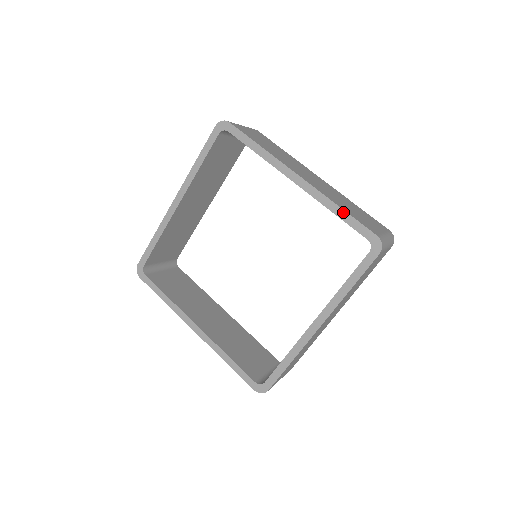
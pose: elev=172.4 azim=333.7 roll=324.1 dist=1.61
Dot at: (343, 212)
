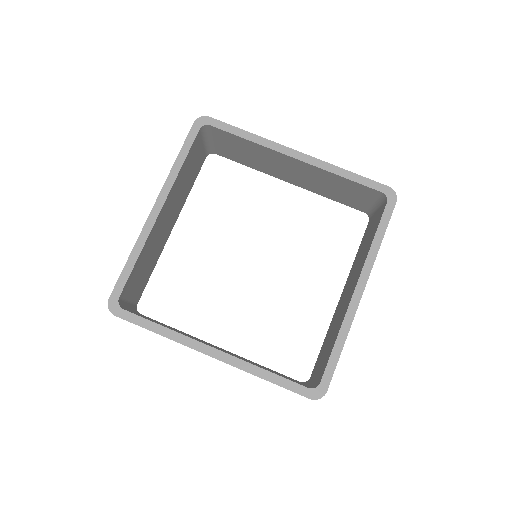
Dot at: (351, 174)
